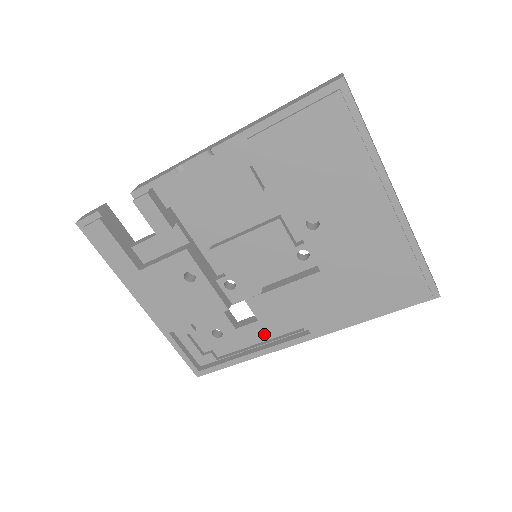
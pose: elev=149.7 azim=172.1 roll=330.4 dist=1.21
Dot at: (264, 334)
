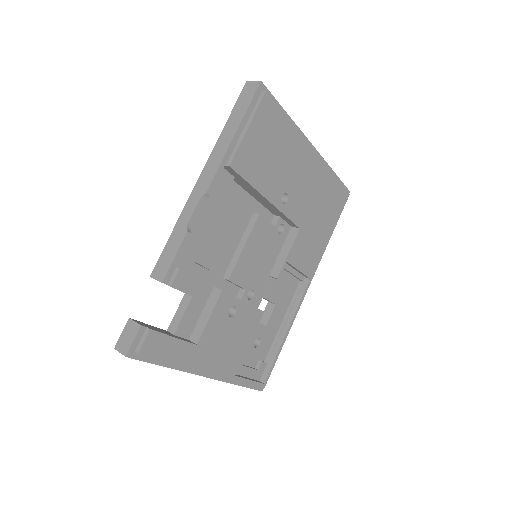
Dot at: (282, 311)
